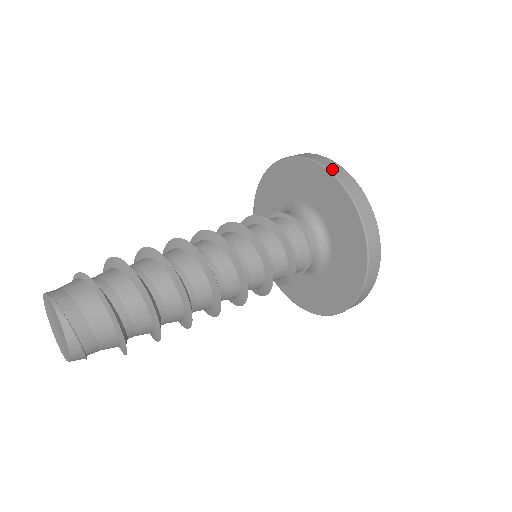
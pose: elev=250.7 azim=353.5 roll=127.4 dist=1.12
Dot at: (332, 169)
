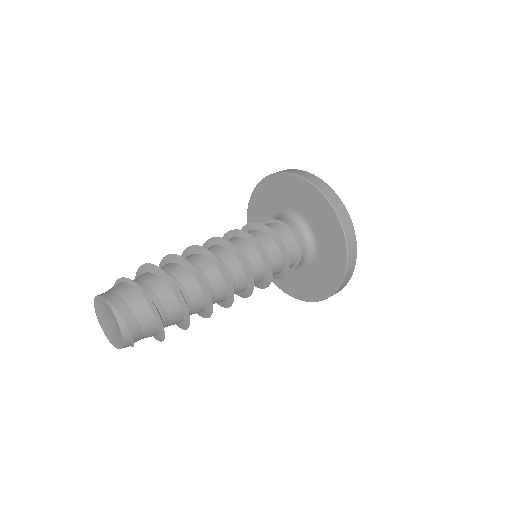
Dot at: (317, 184)
